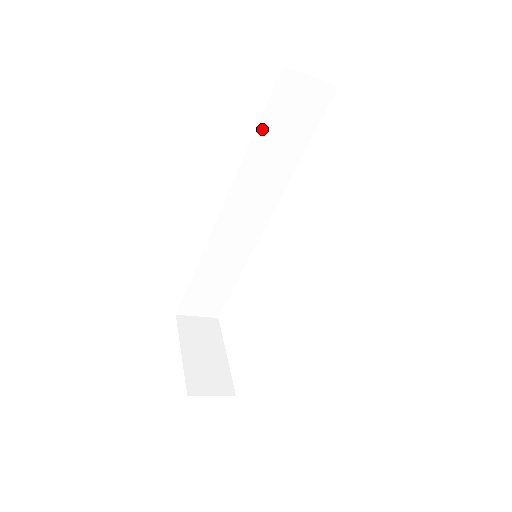
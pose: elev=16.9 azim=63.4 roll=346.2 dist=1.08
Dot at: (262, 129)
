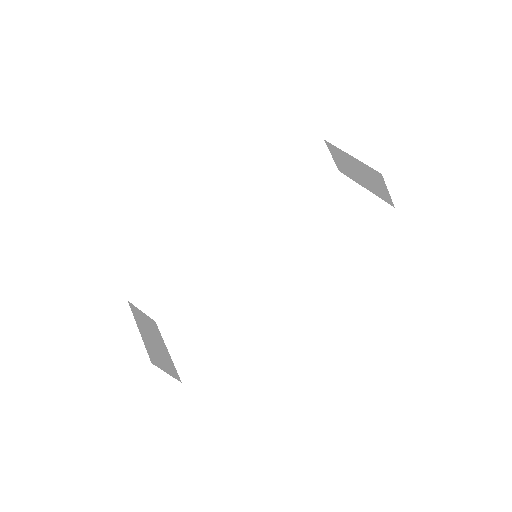
Dot at: (290, 171)
